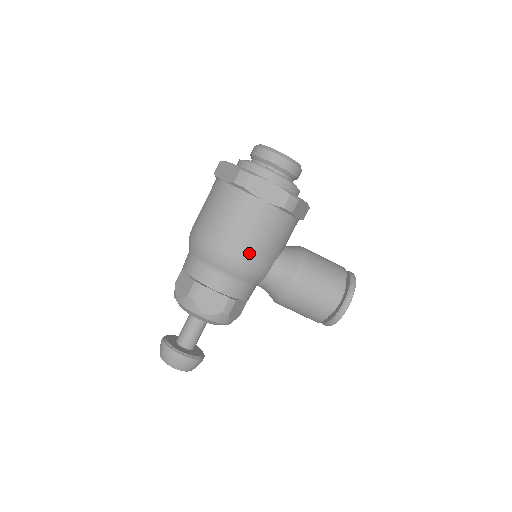
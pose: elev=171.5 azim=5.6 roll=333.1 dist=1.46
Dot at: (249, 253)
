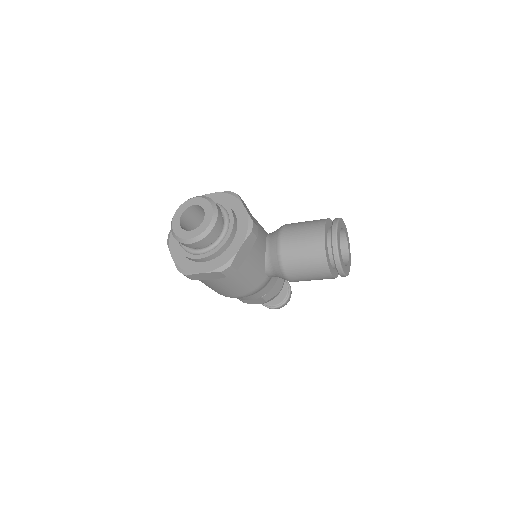
Dot at: (240, 293)
